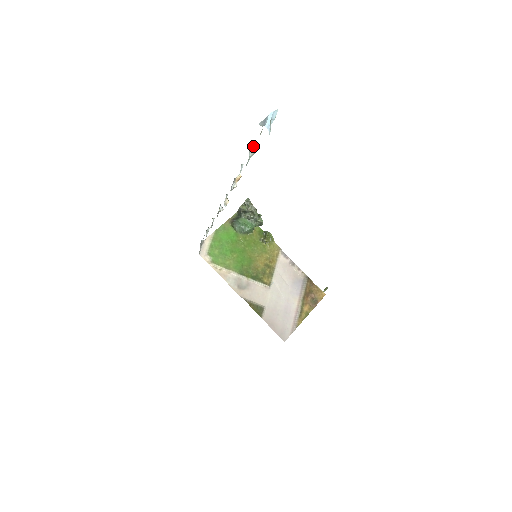
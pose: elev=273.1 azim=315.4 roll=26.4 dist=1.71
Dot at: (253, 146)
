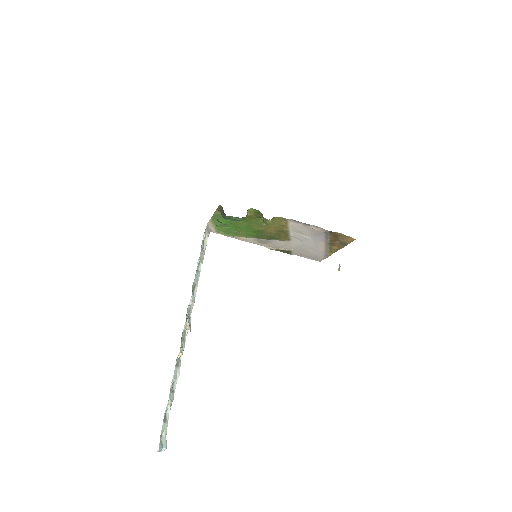
Dot at: (166, 407)
